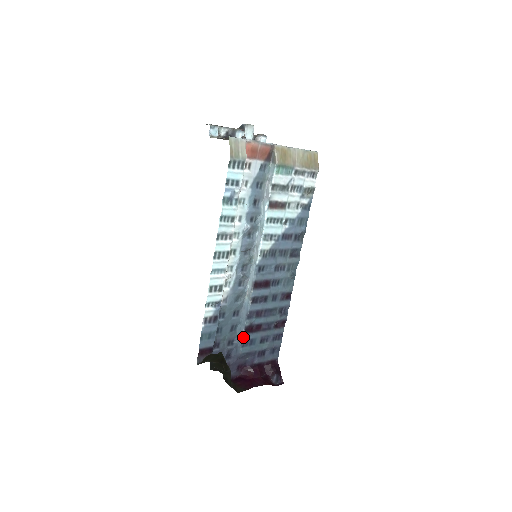
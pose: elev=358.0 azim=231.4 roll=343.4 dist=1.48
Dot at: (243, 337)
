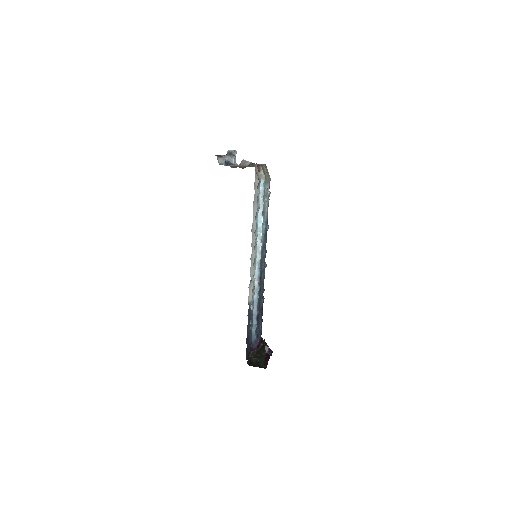
Dot at: (256, 325)
